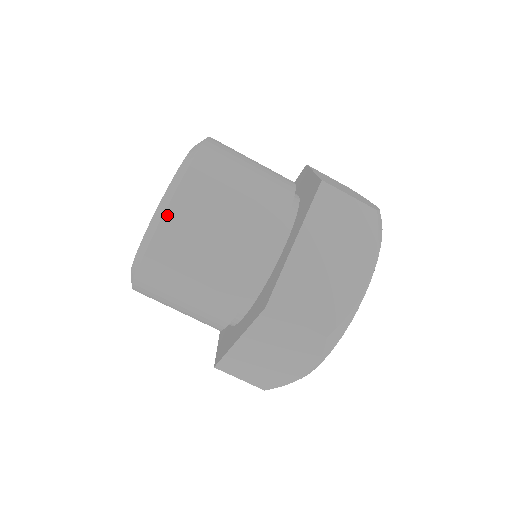
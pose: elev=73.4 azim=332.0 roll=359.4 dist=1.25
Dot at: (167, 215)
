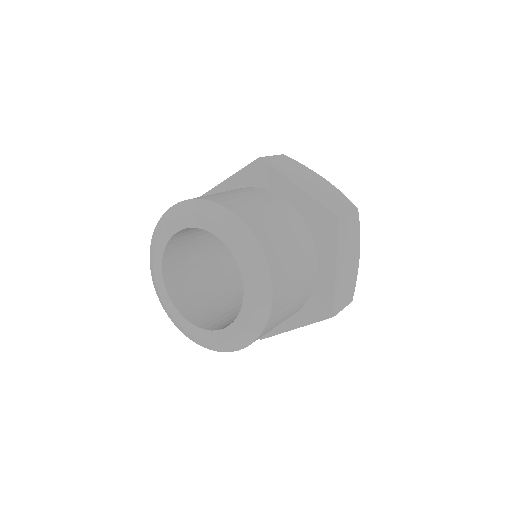
Dot at: (253, 231)
